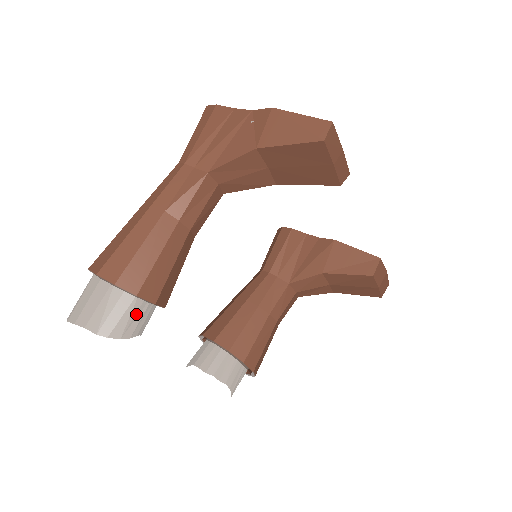
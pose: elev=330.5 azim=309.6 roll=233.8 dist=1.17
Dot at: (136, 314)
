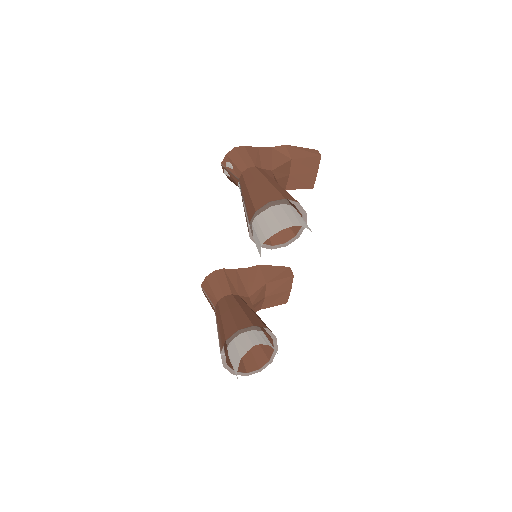
Dot at: occluded
